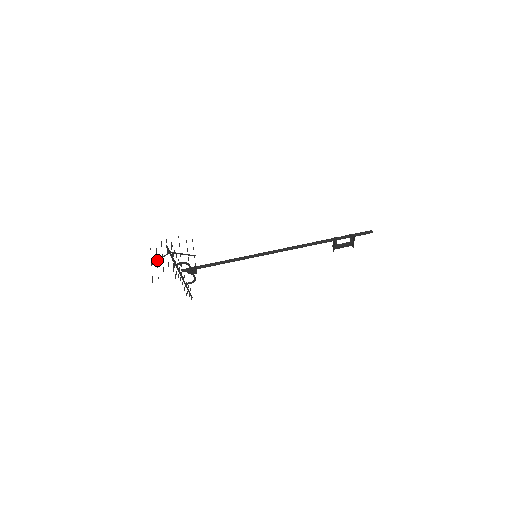
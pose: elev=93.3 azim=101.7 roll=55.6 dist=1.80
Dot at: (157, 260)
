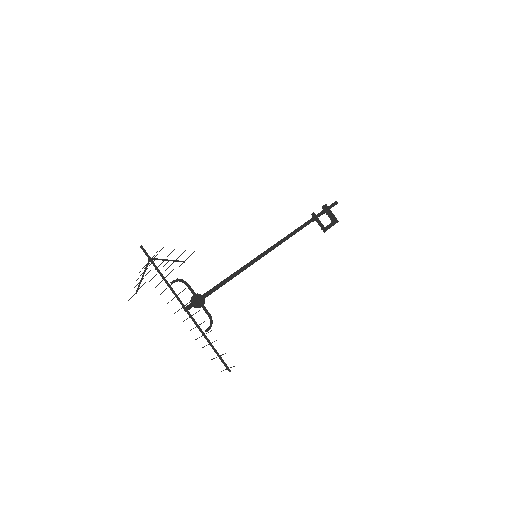
Dot at: (140, 280)
